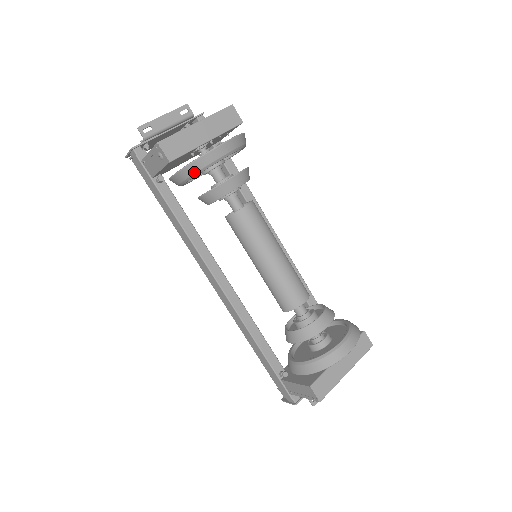
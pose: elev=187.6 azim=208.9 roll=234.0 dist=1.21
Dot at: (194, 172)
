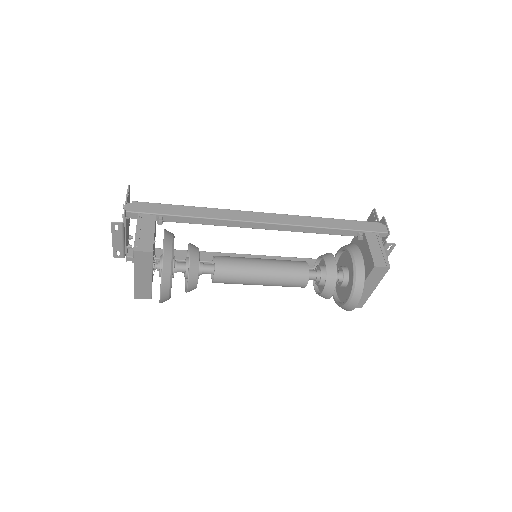
Dot at: occluded
